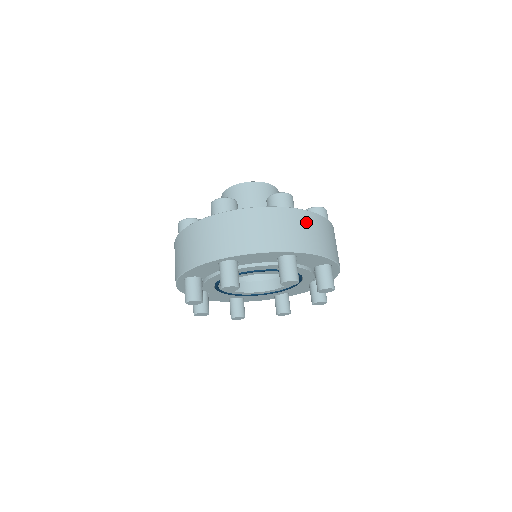
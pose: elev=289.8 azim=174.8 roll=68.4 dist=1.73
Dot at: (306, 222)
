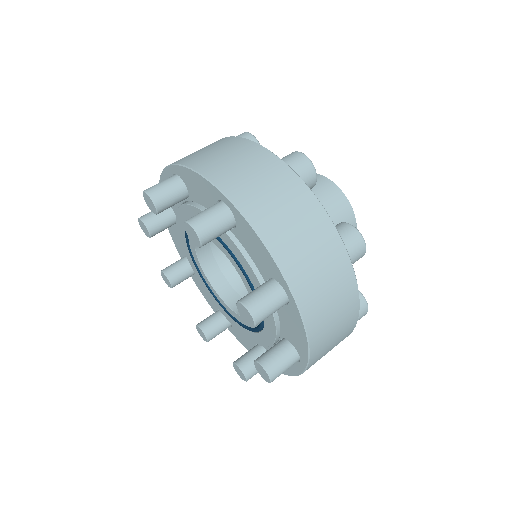
Dot at: (342, 291)
